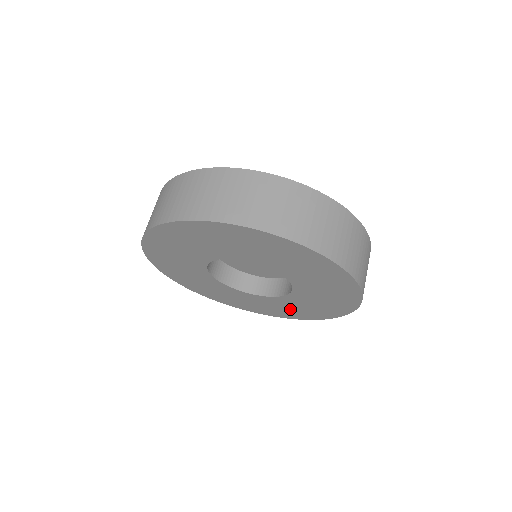
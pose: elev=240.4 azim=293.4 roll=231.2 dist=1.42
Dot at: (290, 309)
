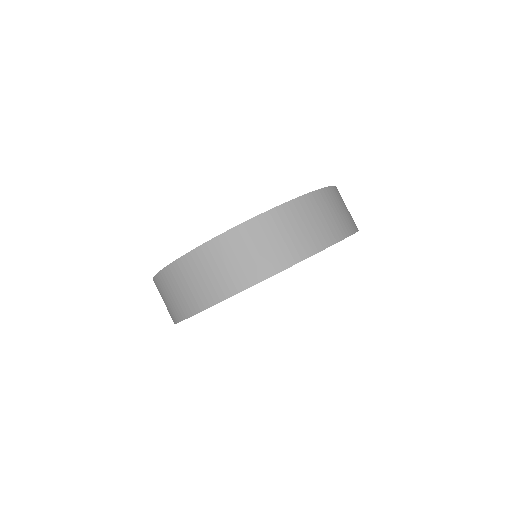
Dot at: occluded
